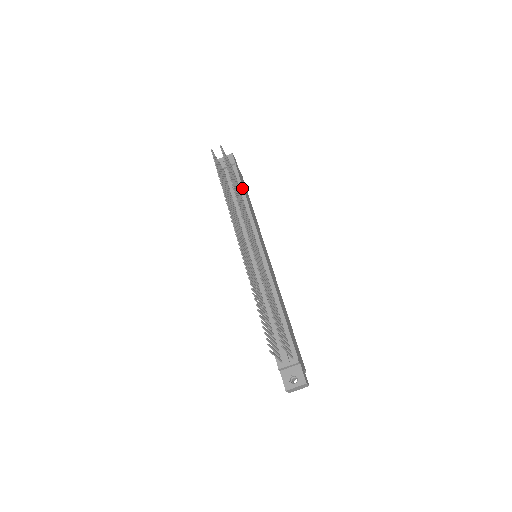
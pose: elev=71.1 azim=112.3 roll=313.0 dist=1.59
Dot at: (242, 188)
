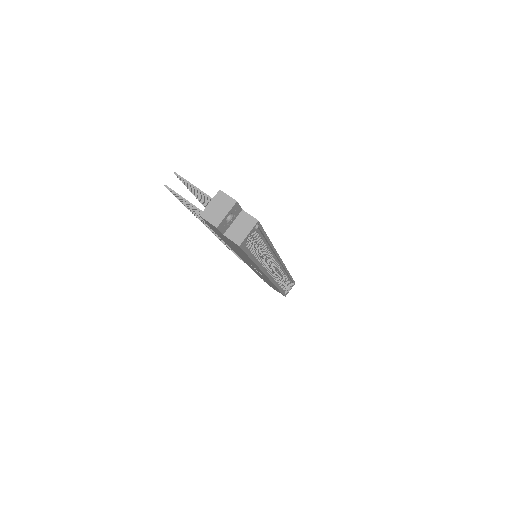
Dot at: occluded
